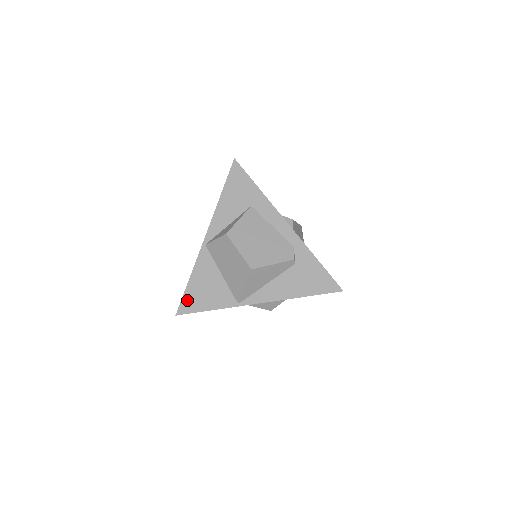
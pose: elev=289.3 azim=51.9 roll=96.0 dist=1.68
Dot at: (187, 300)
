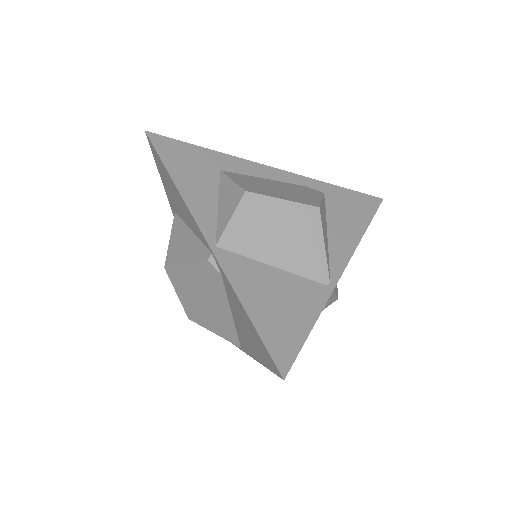
Dot at: (273, 340)
